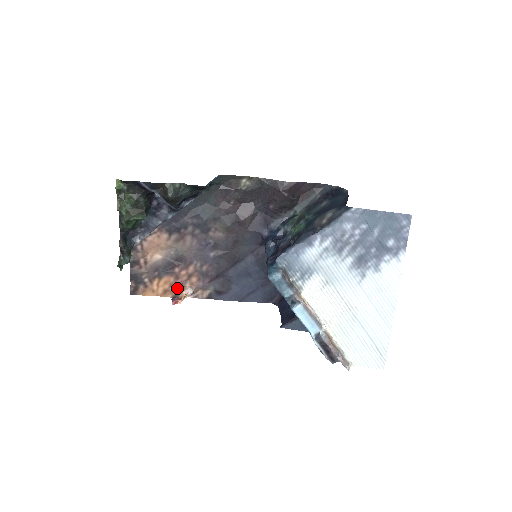
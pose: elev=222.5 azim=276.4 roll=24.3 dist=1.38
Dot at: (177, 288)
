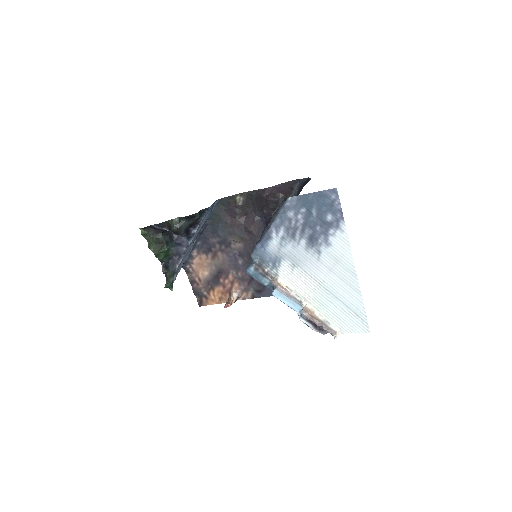
Dot at: (227, 294)
